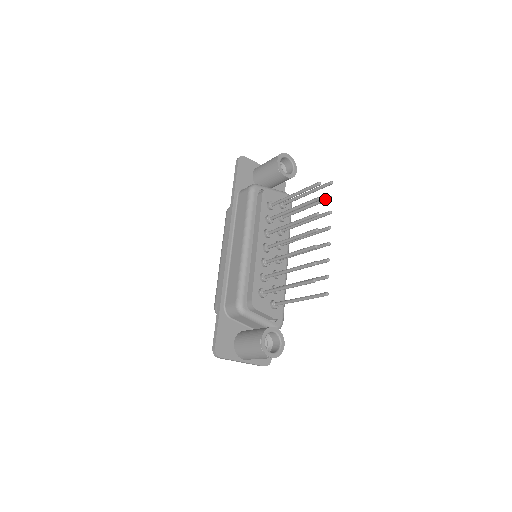
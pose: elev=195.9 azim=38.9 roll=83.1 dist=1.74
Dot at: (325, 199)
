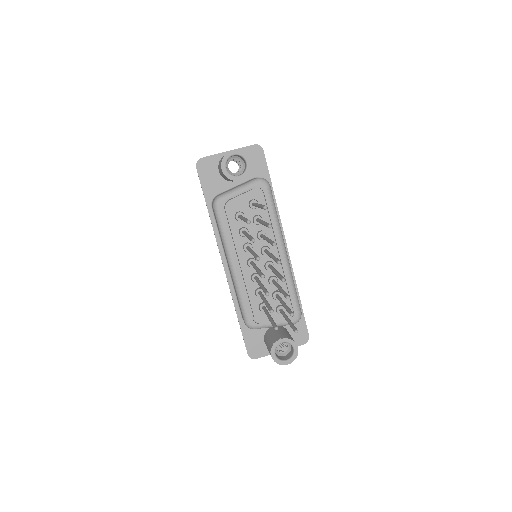
Dot at: occluded
